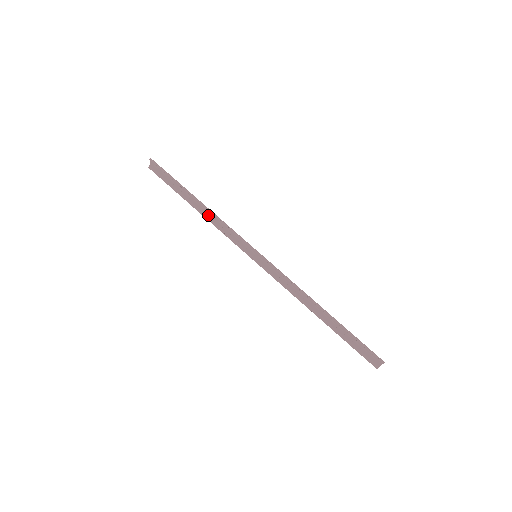
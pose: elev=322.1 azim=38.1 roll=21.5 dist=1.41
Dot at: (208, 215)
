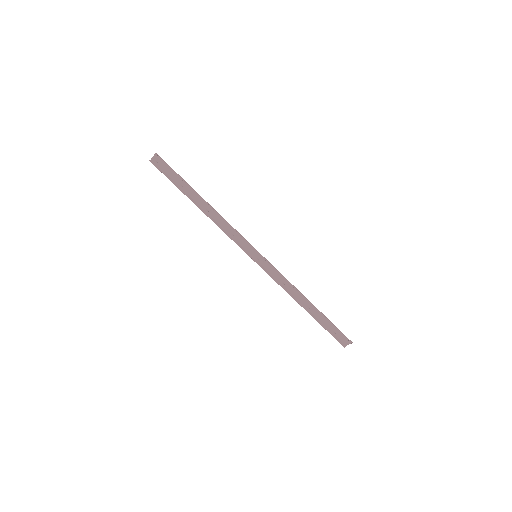
Dot at: (212, 215)
